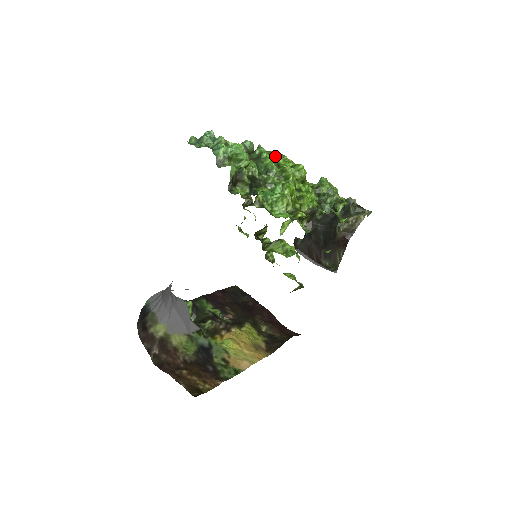
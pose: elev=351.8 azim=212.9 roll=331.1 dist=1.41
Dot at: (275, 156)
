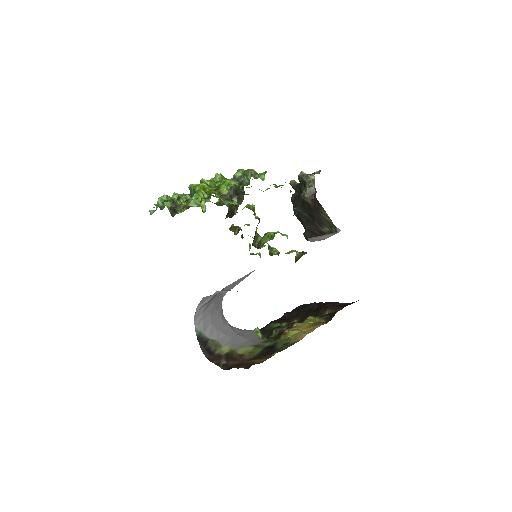
Dot at: occluded
